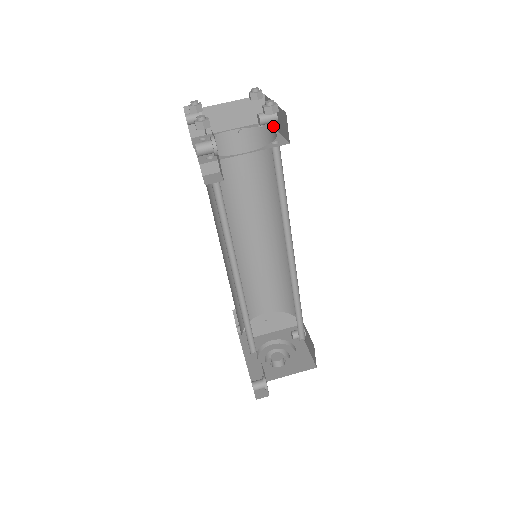
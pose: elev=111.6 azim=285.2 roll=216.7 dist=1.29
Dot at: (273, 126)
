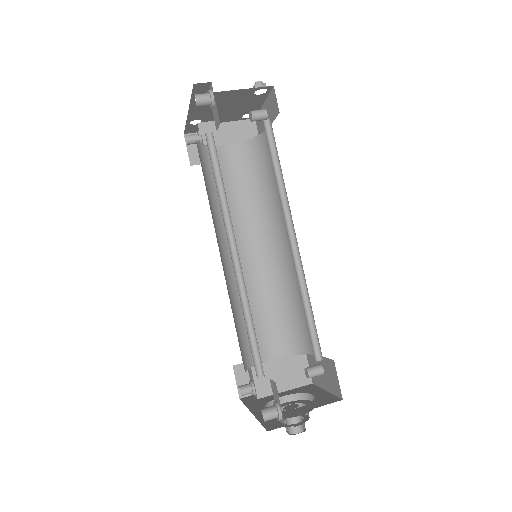
Dot at: occluded
